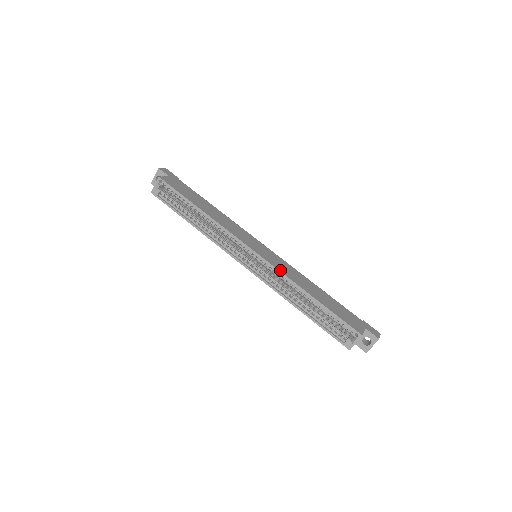
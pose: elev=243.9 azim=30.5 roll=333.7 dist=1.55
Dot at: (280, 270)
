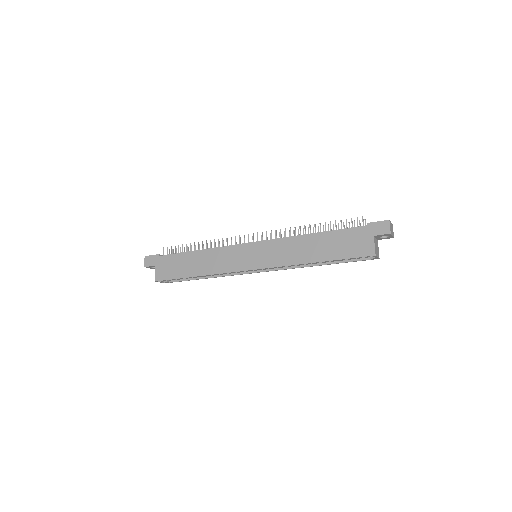
Dot at: (279, 265)
